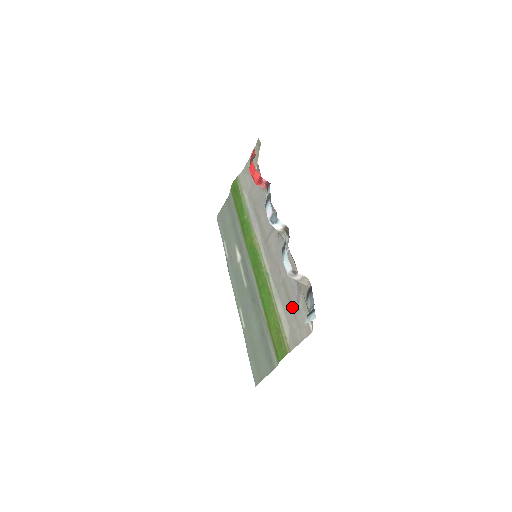
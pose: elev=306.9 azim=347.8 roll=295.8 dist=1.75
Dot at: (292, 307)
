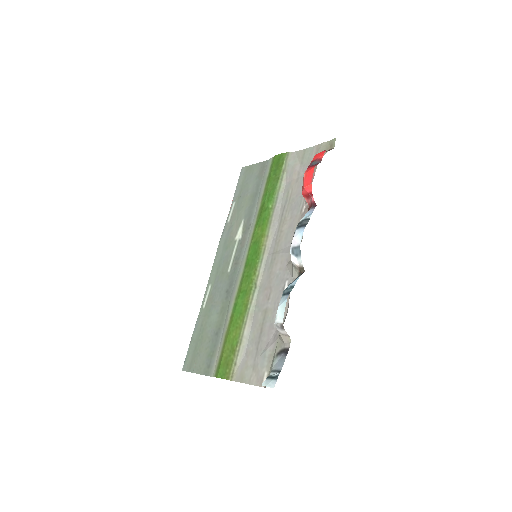
Dot at: (259, 344)
